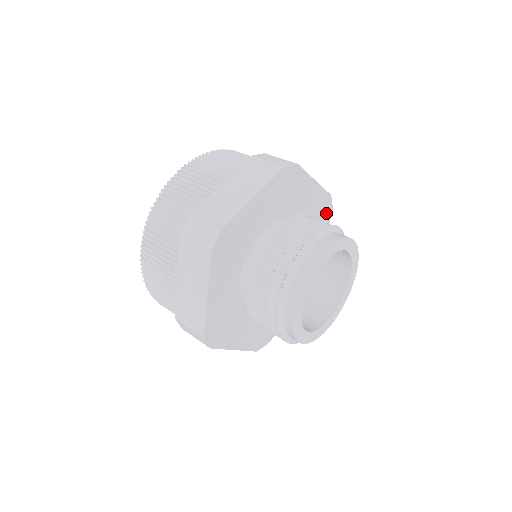
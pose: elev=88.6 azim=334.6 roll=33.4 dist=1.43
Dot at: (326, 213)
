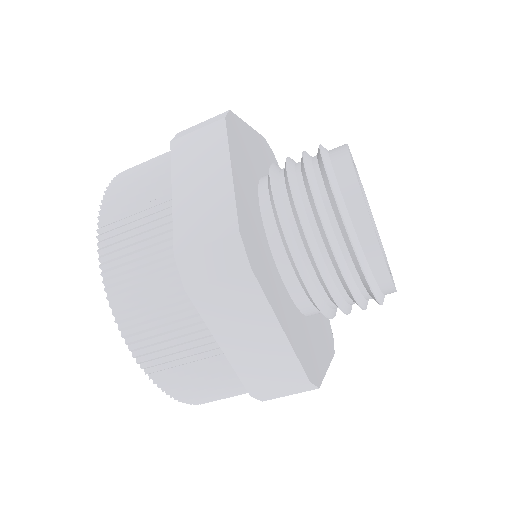
Dot at: (273, 161)
